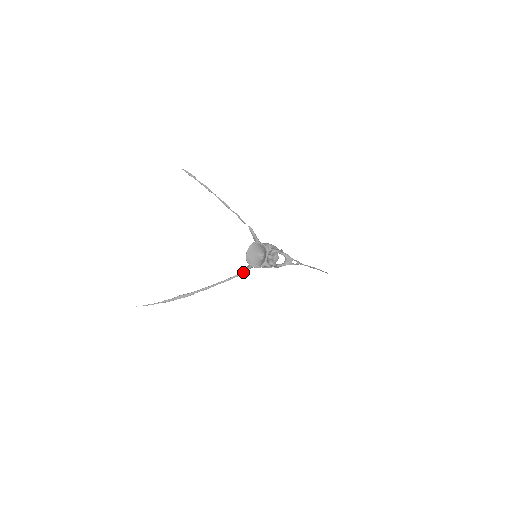
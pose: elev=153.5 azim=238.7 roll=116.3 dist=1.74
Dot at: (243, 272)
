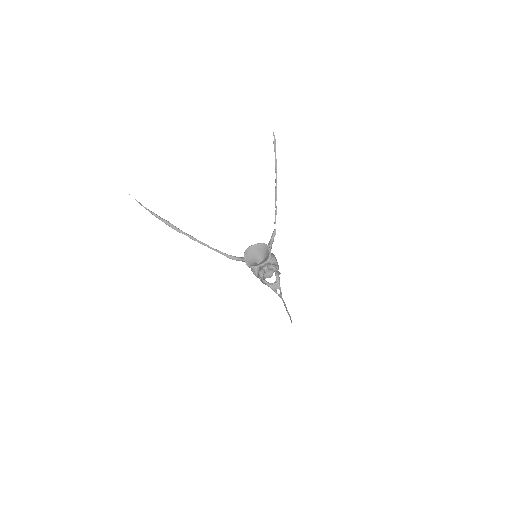
Dot at: (234, 258)
